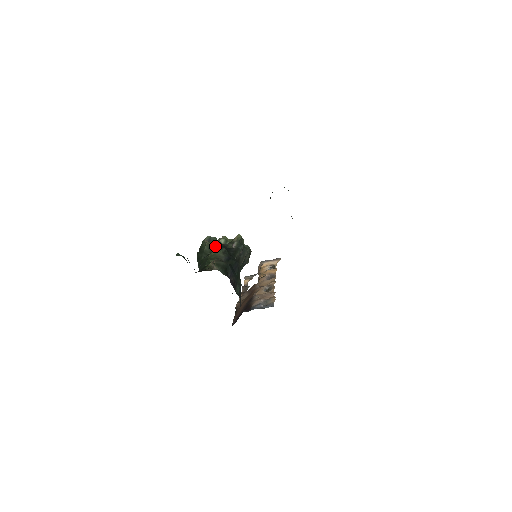
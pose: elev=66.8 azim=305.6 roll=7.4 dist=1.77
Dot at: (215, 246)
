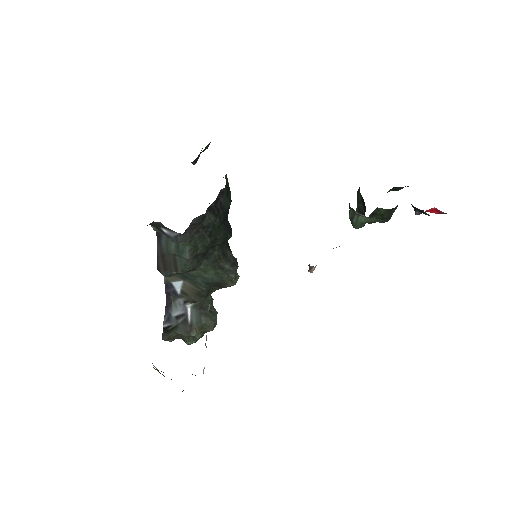
Dot at: occluded
